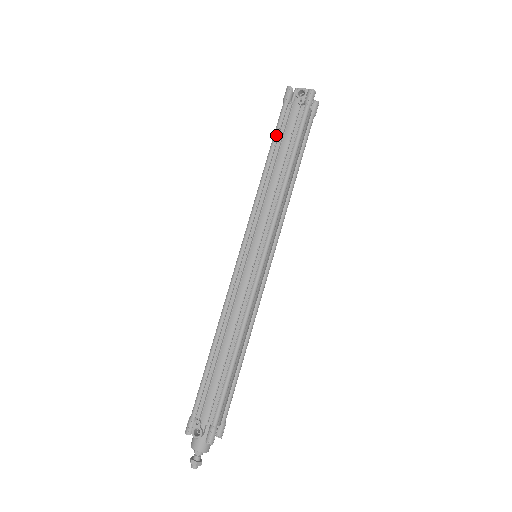
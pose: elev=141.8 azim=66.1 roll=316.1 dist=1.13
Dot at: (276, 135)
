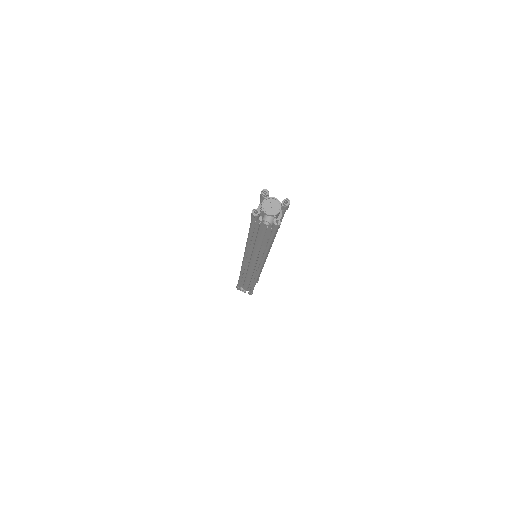
Dot at: (251, 232)
